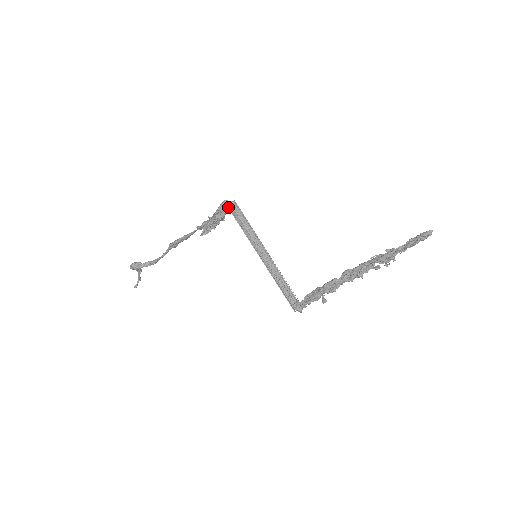
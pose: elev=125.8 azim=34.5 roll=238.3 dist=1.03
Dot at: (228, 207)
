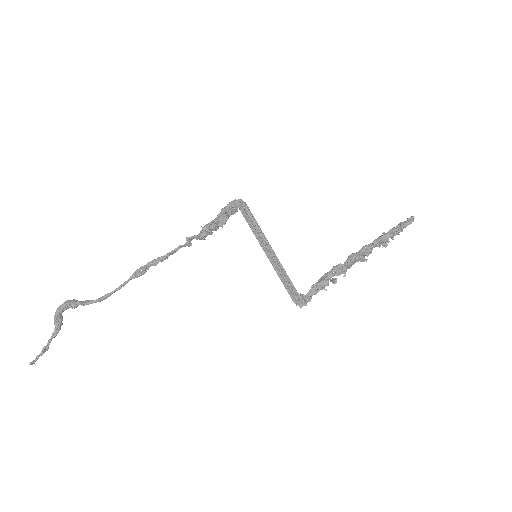
Dot at: occluded
